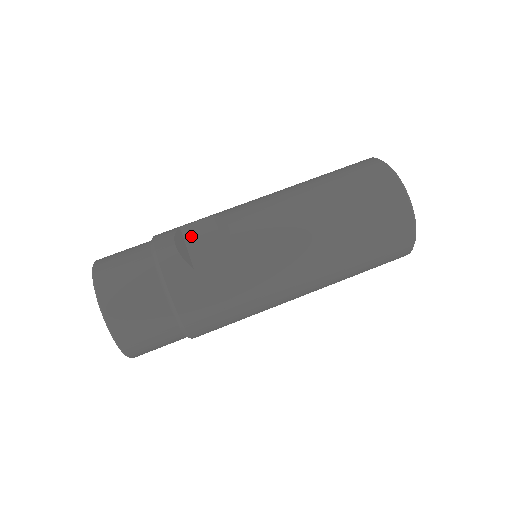
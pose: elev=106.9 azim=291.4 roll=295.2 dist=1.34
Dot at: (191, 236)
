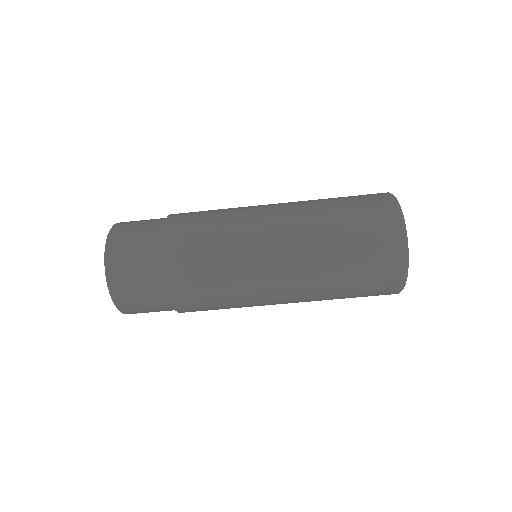
Dot at: (198, 247)
